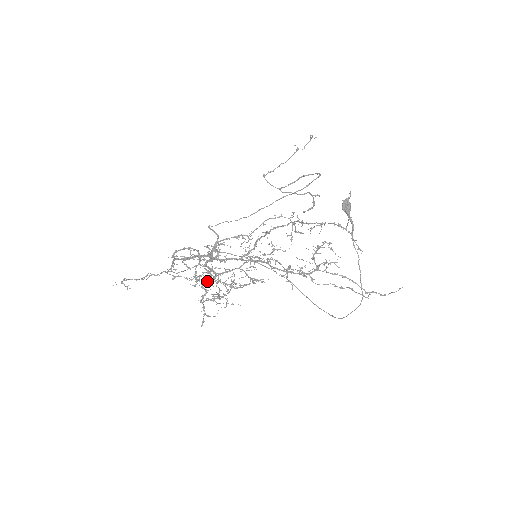
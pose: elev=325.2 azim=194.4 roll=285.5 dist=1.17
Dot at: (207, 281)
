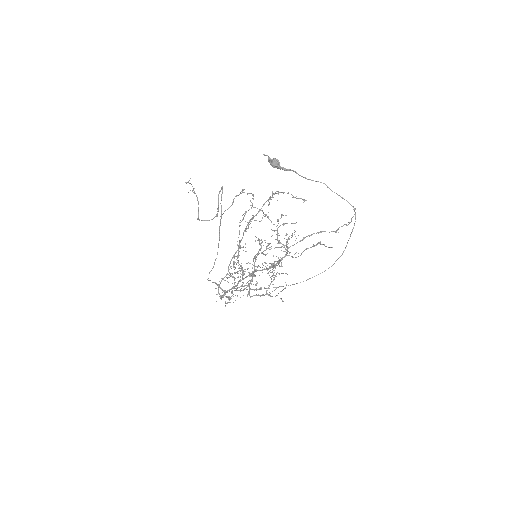
Dot at: (248, 292)
